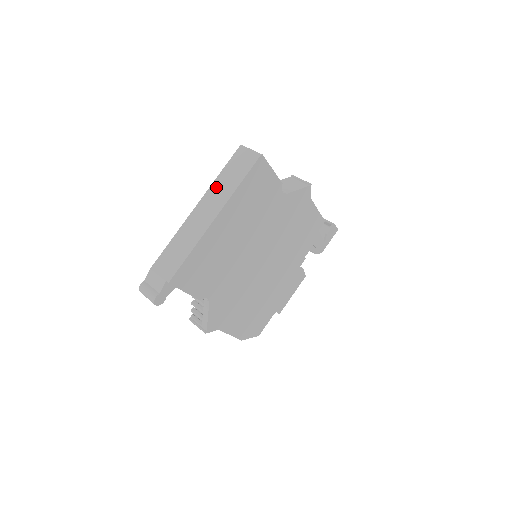
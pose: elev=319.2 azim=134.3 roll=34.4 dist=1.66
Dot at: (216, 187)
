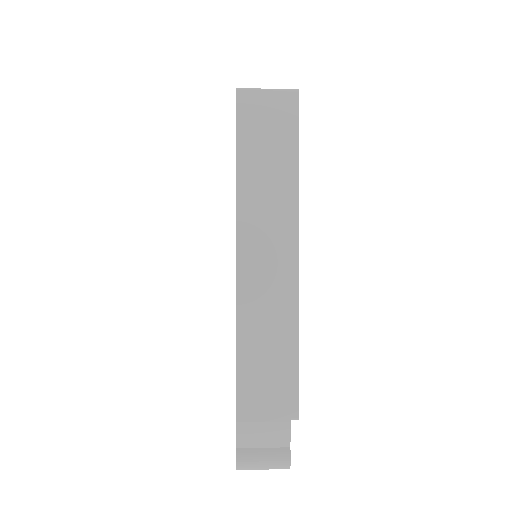
Dot at: (251, 197)
